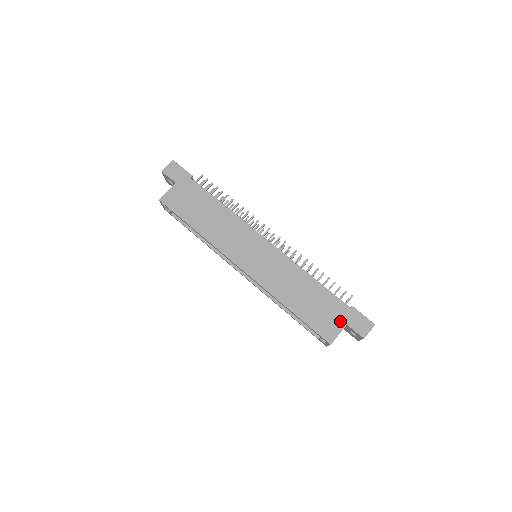
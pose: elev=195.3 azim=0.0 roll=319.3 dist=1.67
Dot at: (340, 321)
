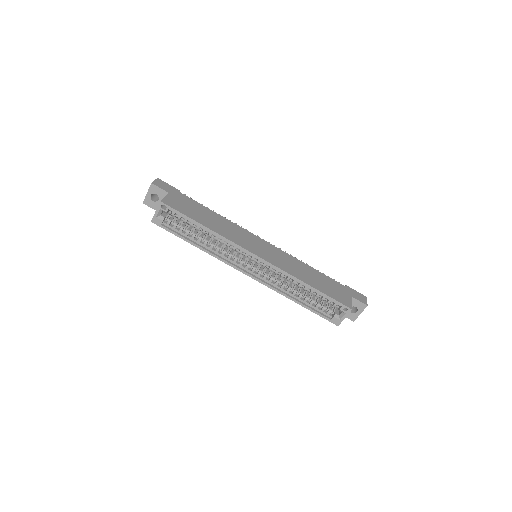
Dot at: (346, 294)
